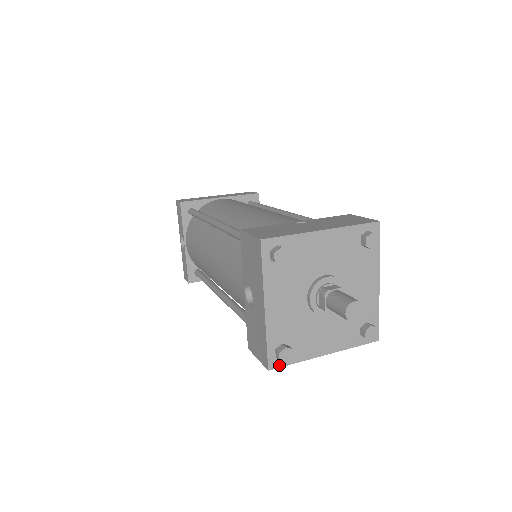
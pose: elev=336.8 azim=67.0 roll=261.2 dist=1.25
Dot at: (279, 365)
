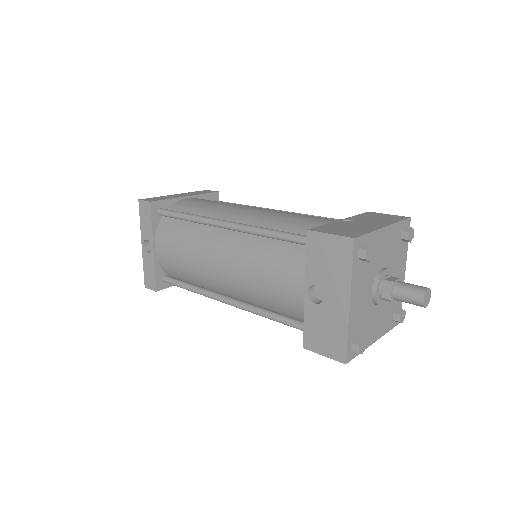
Dot at: (352, 358)
